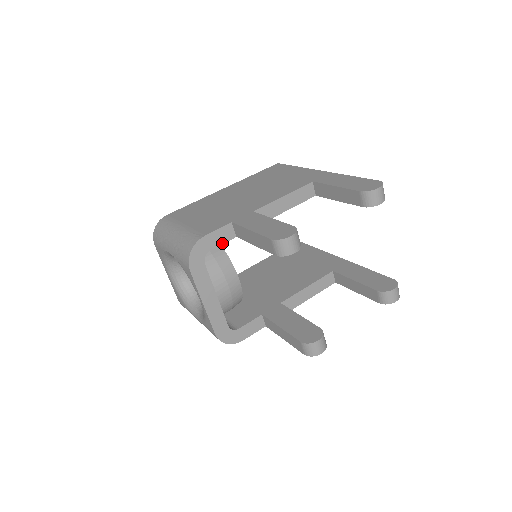
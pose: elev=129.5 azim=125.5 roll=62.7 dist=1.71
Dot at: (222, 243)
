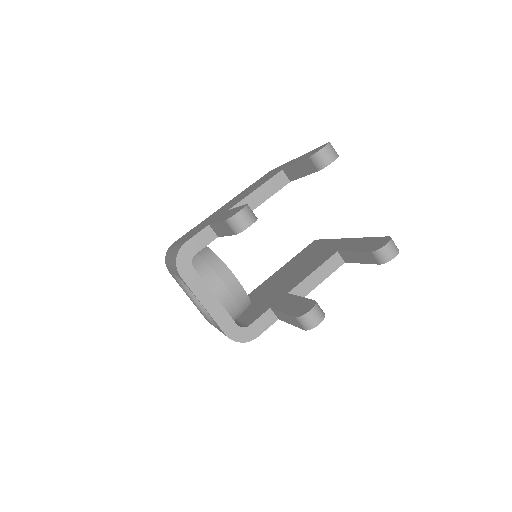
Dot at: (205, 245)
